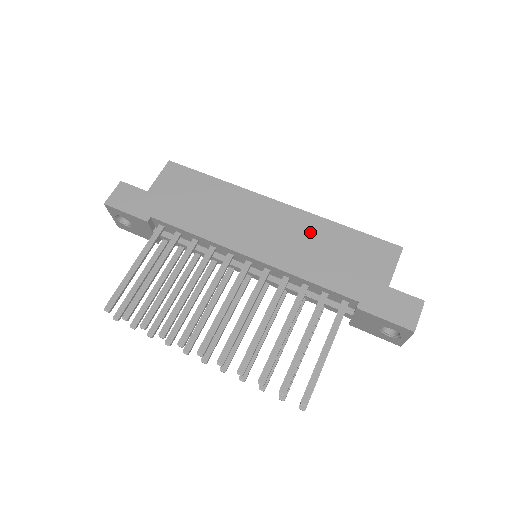
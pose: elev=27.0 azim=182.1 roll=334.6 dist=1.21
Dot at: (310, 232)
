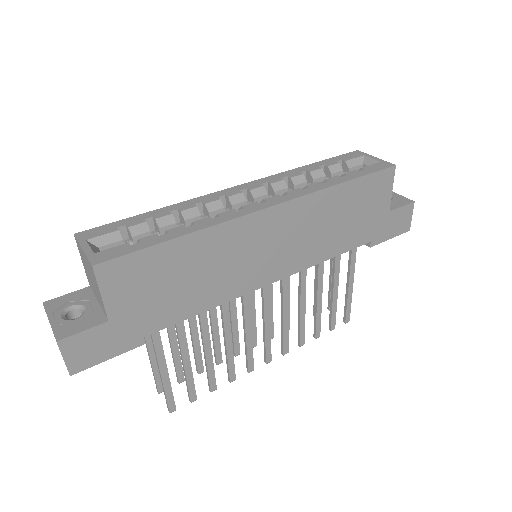
Dot at: (315, 215)
